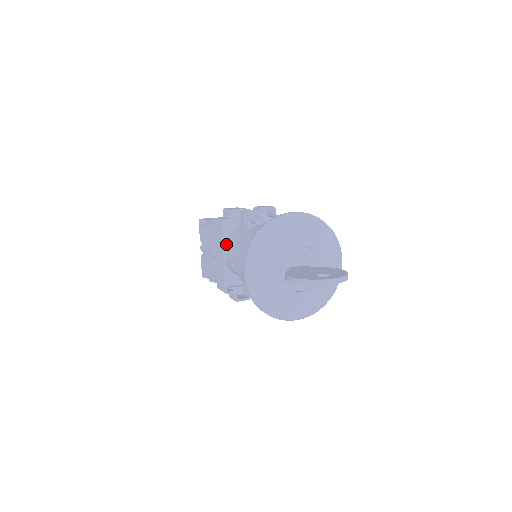
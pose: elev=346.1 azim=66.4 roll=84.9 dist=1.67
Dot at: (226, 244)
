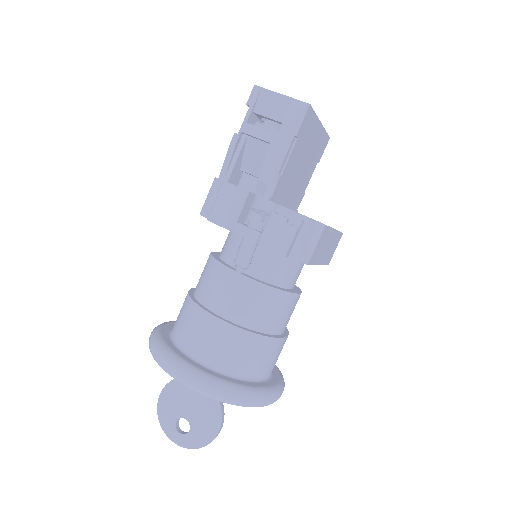
Dot at: occluded
